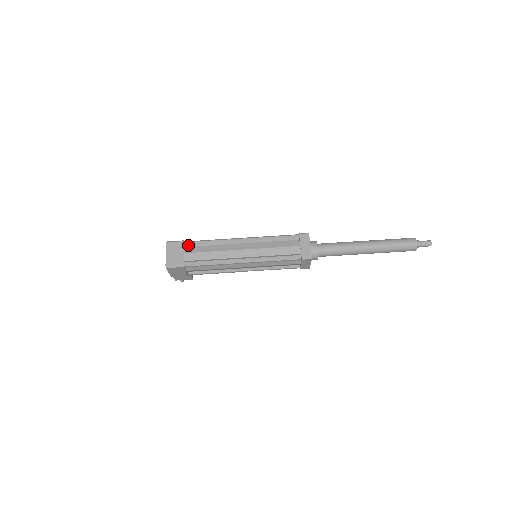
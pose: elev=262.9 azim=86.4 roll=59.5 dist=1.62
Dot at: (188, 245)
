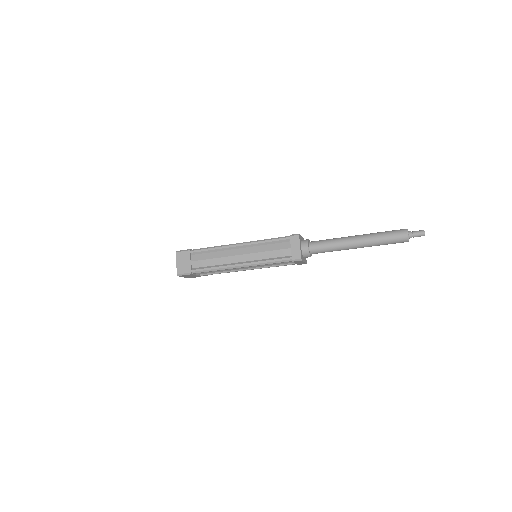
Dot at: (194, 253)
